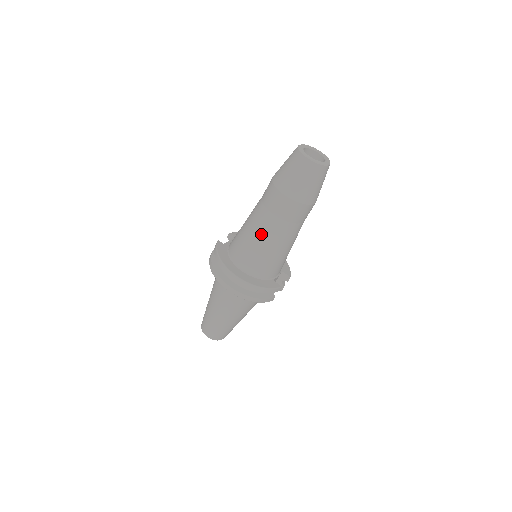
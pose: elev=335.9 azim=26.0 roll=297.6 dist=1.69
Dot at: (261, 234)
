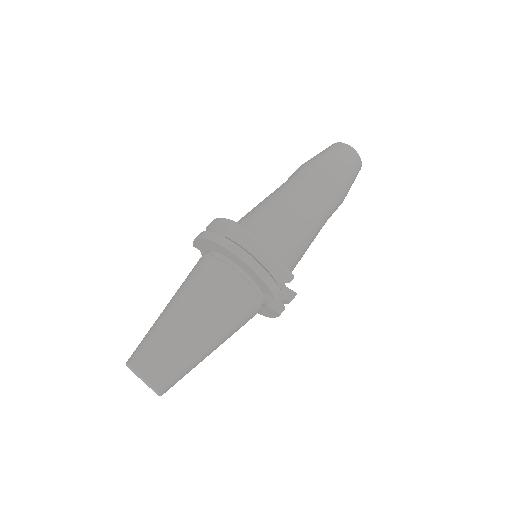
Dot at: (283, 199)
